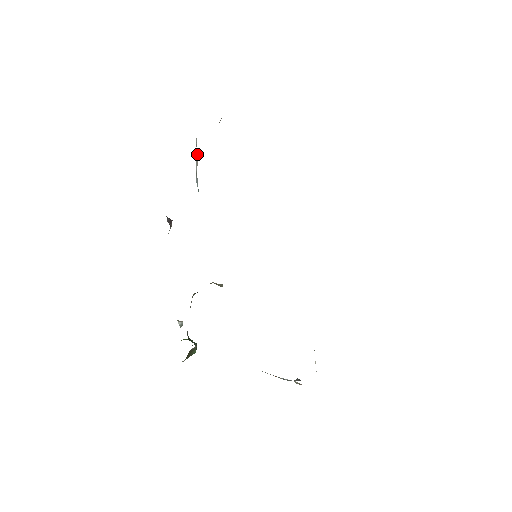
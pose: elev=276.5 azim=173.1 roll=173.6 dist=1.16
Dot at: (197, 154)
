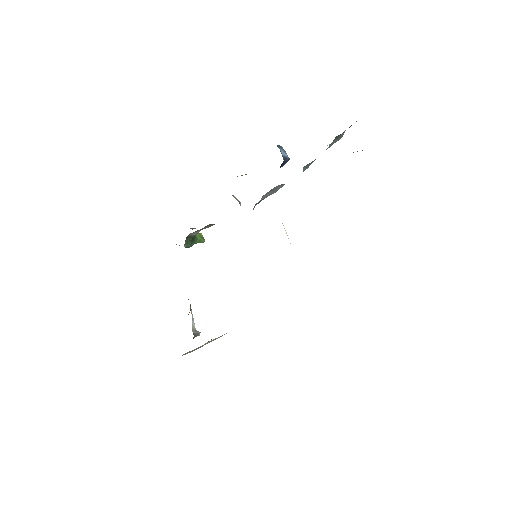
Dot at: occluded
